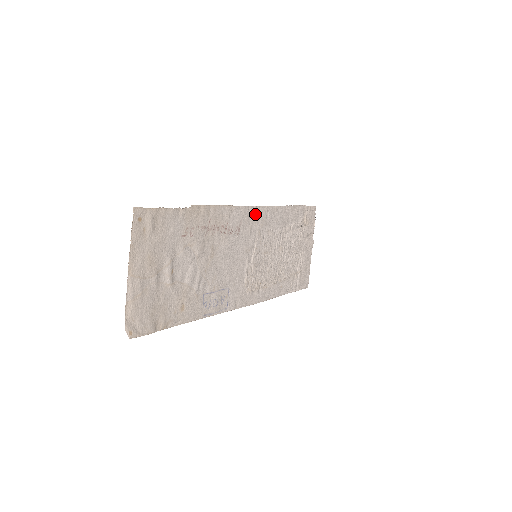
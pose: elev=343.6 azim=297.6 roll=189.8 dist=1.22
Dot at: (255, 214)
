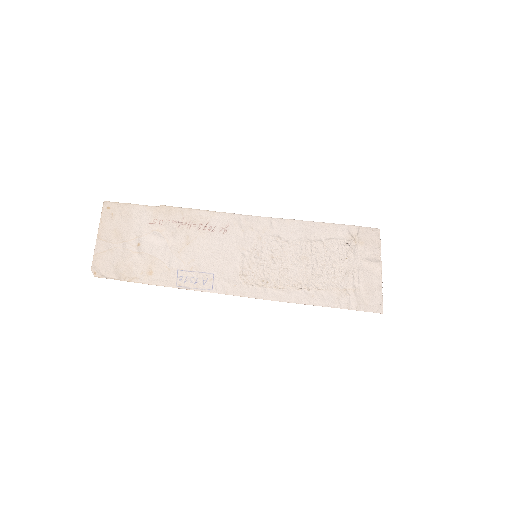
Dot at: (251, 222)
